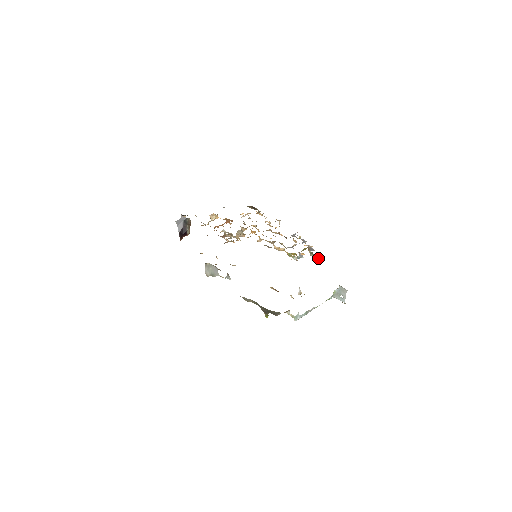
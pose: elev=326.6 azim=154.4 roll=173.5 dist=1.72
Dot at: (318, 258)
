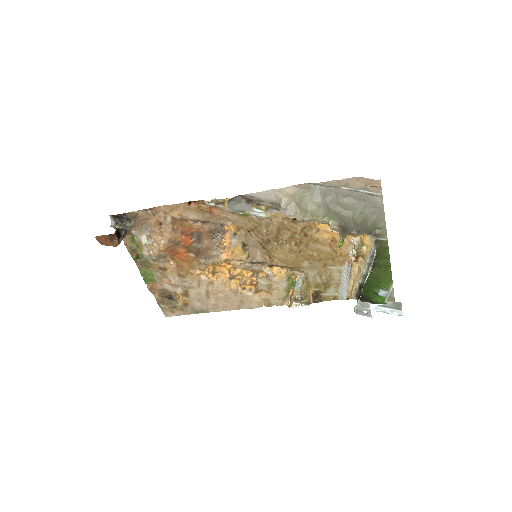
Dot at: (306, 303)
